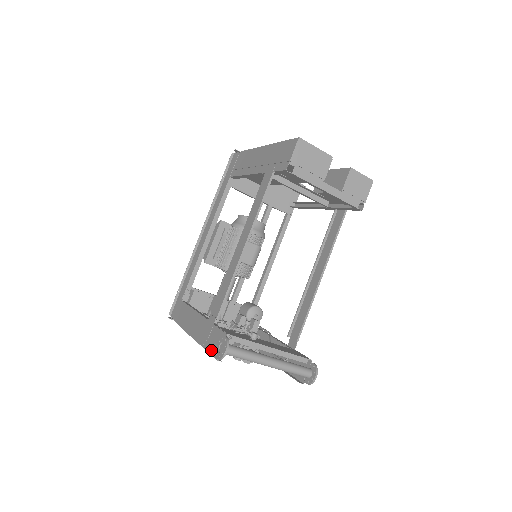
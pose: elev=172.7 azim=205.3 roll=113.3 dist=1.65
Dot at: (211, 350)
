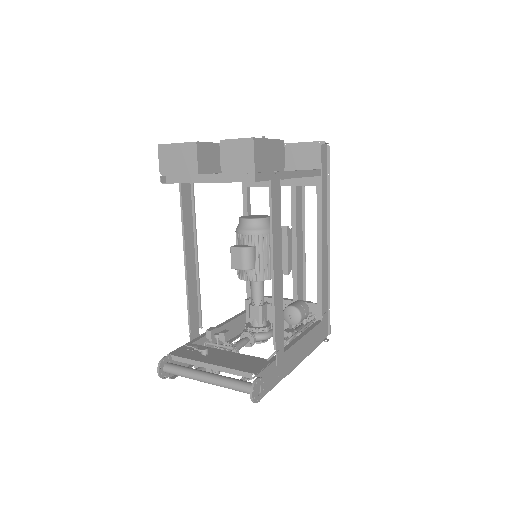
Dot at: occluded
